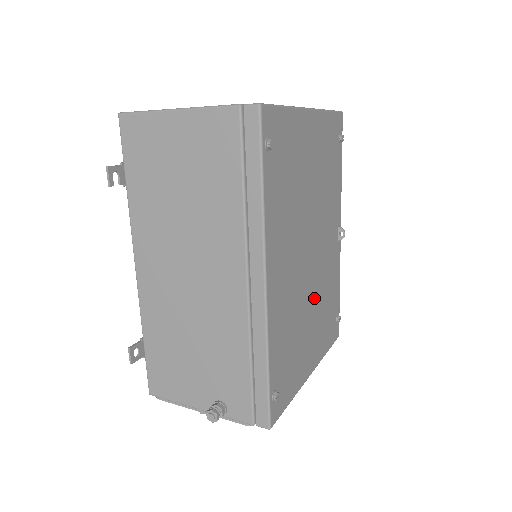
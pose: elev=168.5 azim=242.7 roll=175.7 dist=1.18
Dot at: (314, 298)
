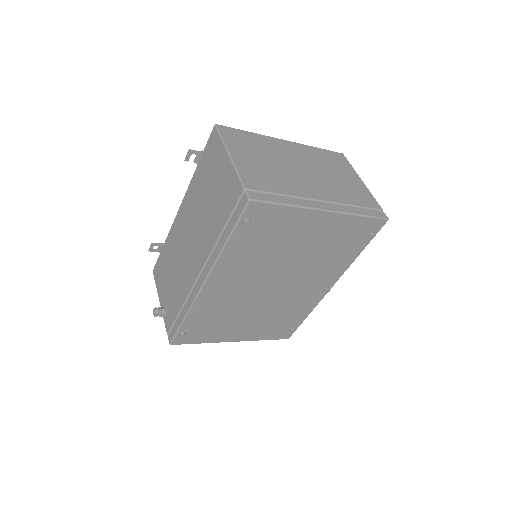
Dot at: (263, 309)
